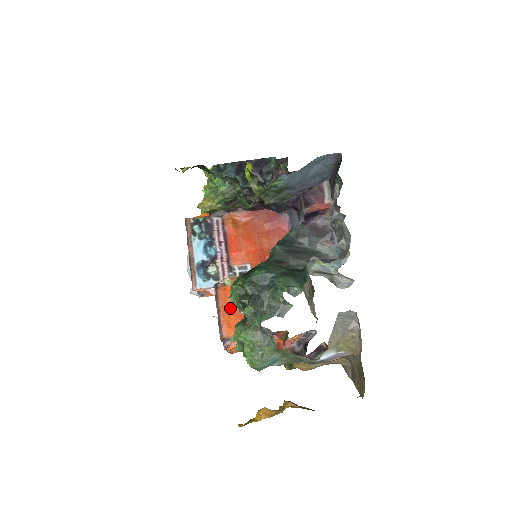
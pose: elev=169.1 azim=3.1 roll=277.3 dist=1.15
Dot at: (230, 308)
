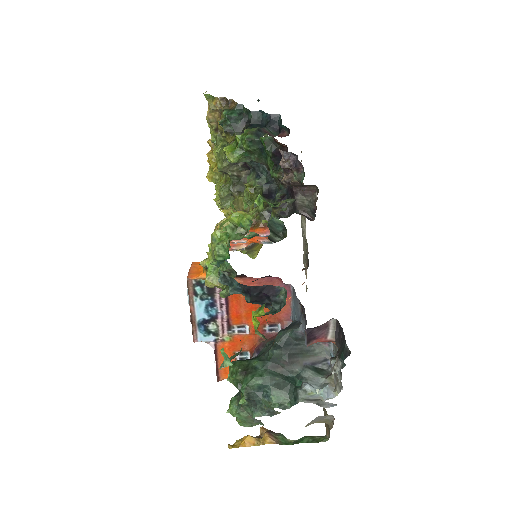
Dot at: occluded
